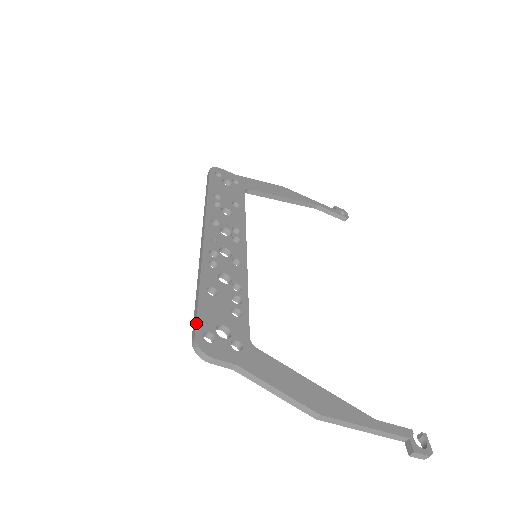
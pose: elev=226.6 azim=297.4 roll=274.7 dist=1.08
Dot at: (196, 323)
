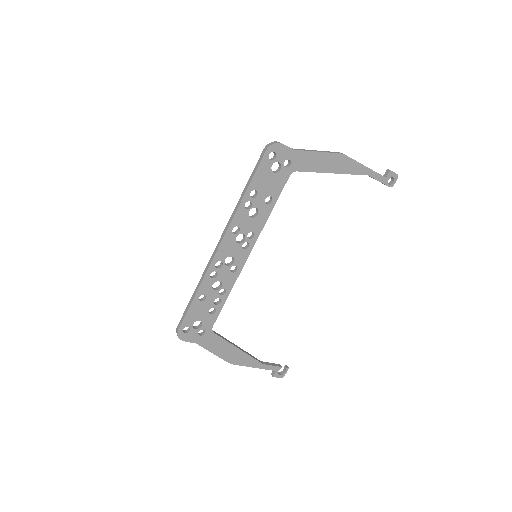
Dot at: (182, 322)
